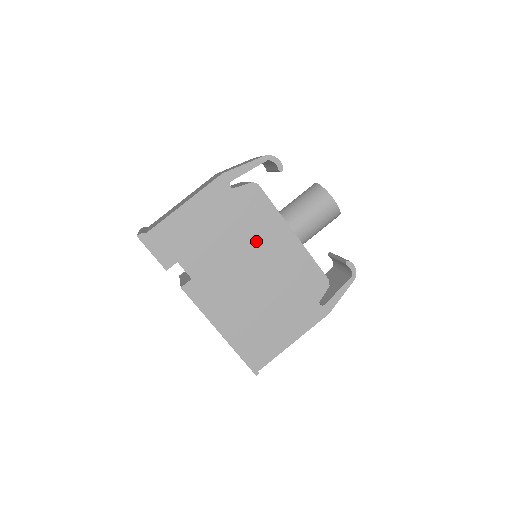
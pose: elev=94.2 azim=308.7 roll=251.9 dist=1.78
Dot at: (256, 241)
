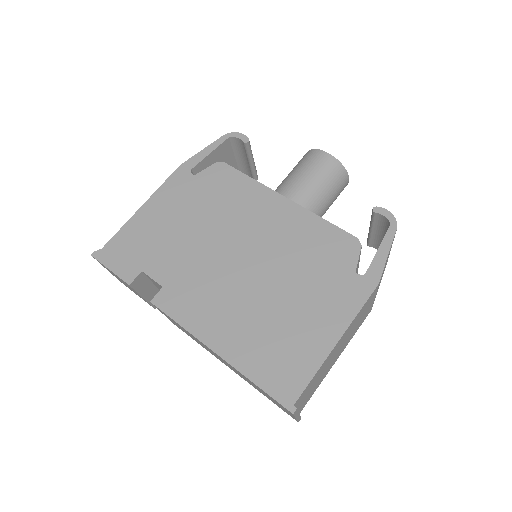
Dot at: (237, 220)
